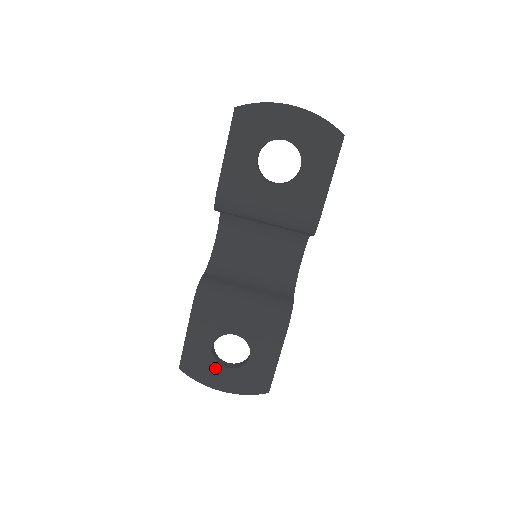
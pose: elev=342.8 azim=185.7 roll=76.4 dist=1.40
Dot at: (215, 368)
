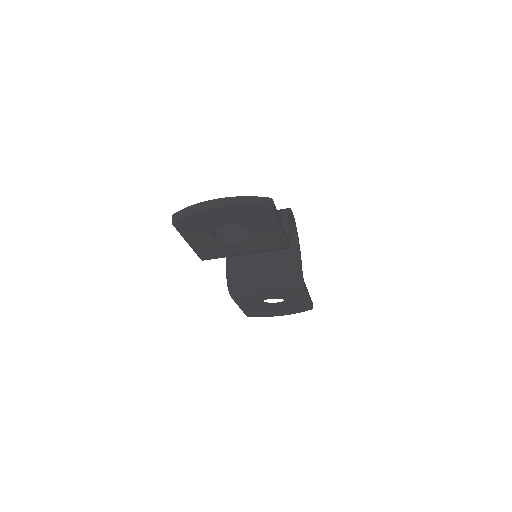
Dot at: (269, 311)
